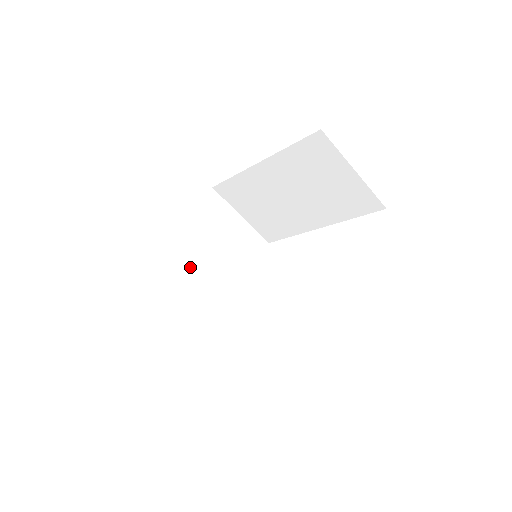
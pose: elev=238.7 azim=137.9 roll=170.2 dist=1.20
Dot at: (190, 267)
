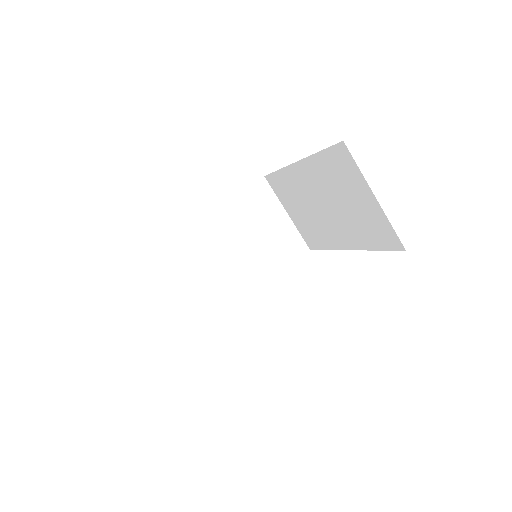
Dot at: (211, 247)
